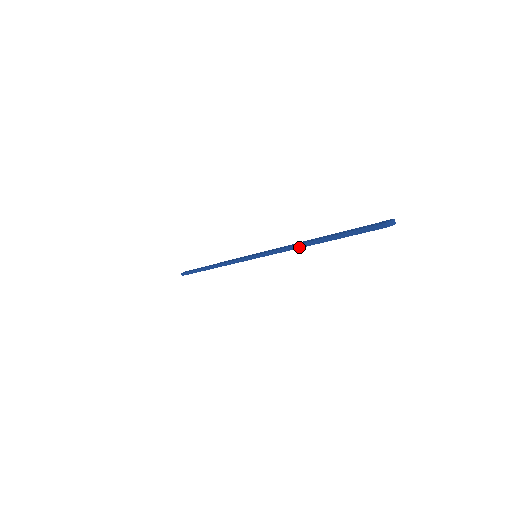
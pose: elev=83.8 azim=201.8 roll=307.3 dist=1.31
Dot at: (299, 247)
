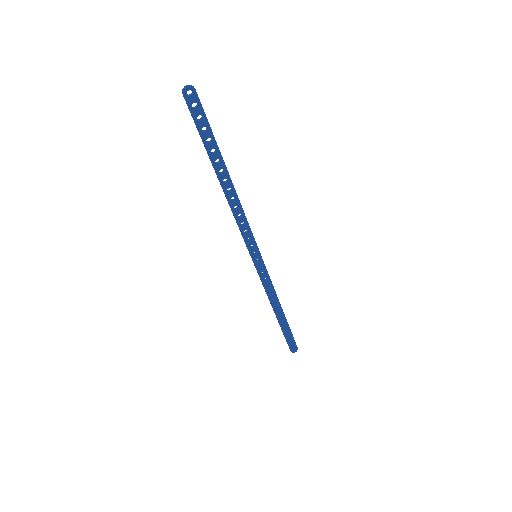
Dot at: (227, 200)
